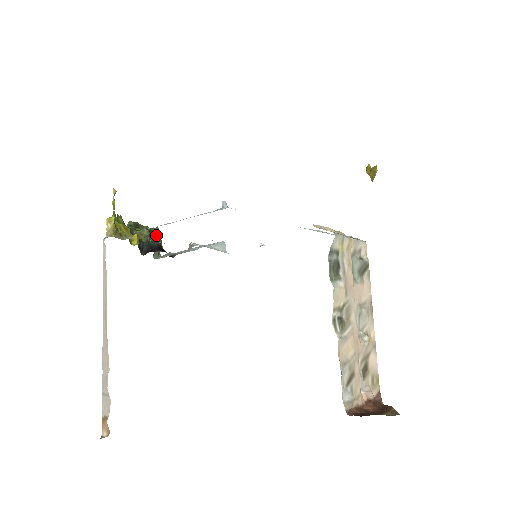
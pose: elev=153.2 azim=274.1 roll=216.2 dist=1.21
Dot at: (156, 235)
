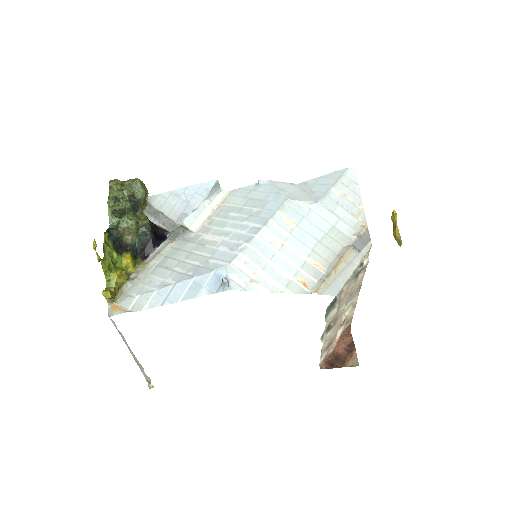
Dot at: (140, 198)
